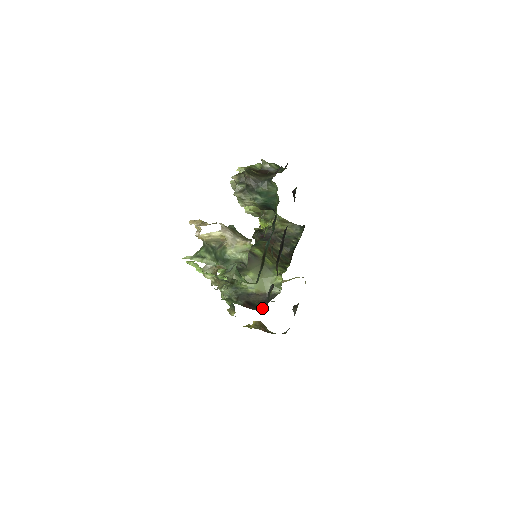
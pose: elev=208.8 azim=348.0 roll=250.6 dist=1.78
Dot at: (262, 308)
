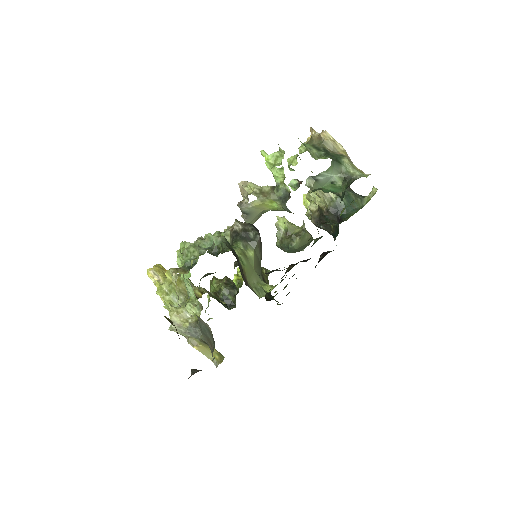
Dot at: occluded
